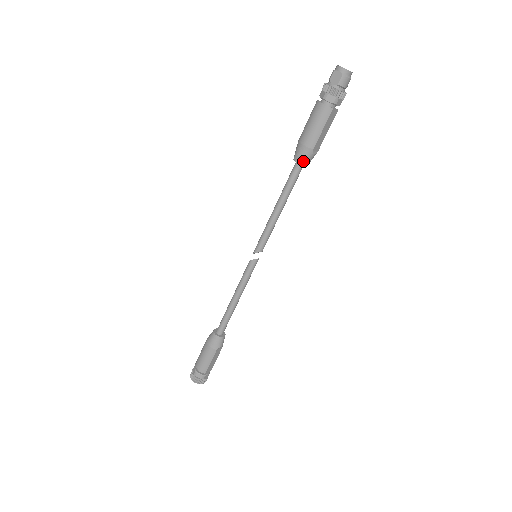
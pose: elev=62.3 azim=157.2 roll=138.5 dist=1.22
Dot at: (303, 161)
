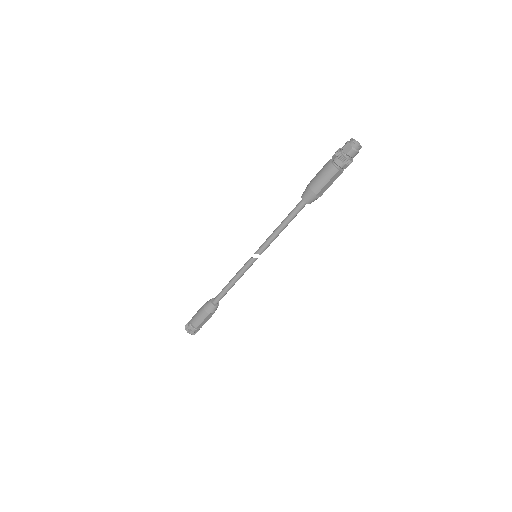
Dot at: (307, 200)
